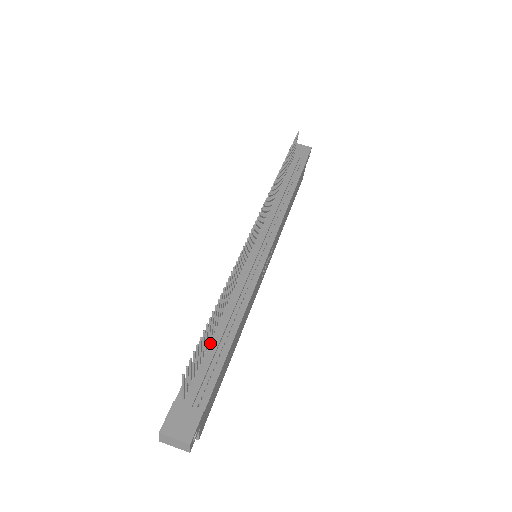
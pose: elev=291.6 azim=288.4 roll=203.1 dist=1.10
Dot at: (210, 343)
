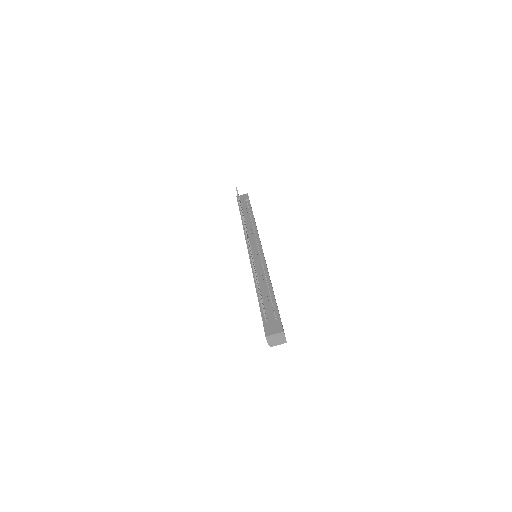
Dot at: (262, 296)
